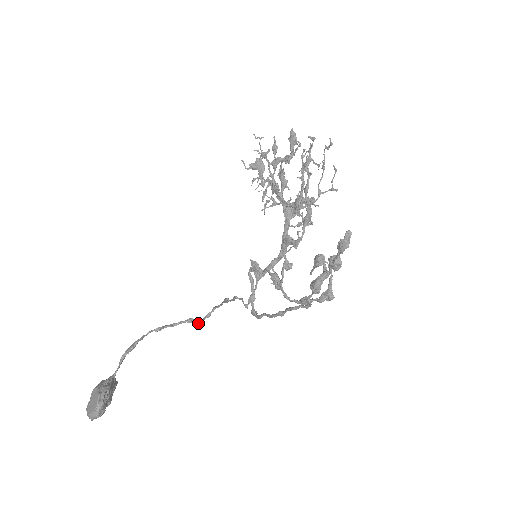
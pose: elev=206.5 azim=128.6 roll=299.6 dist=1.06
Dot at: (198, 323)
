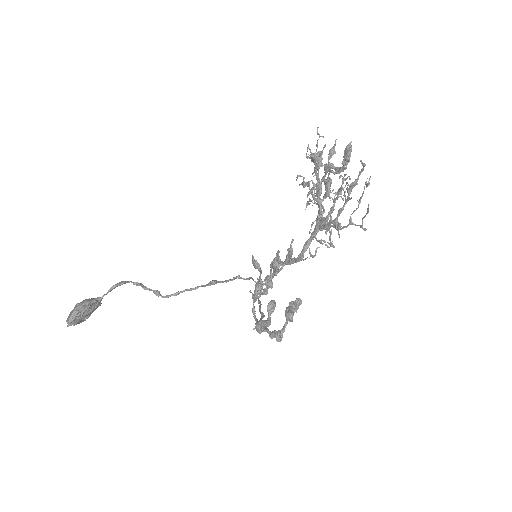
Dot at: (163, 297)
